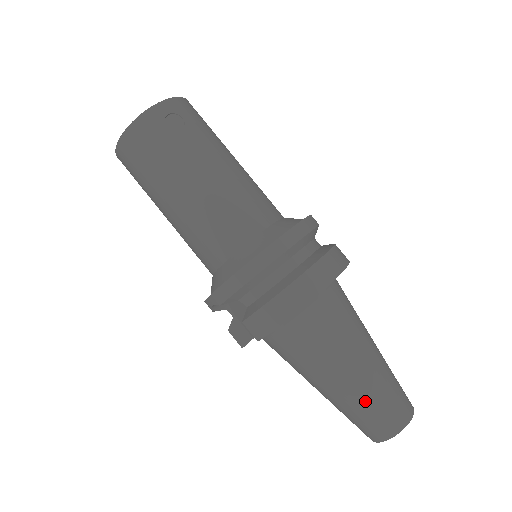
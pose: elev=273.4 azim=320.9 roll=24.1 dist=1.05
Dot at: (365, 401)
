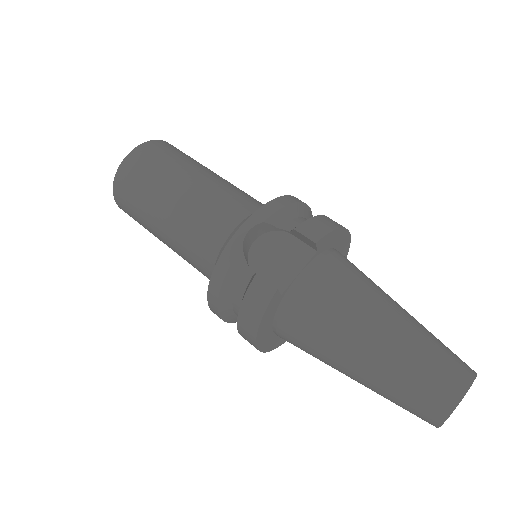
Dot at: (428, 334)
